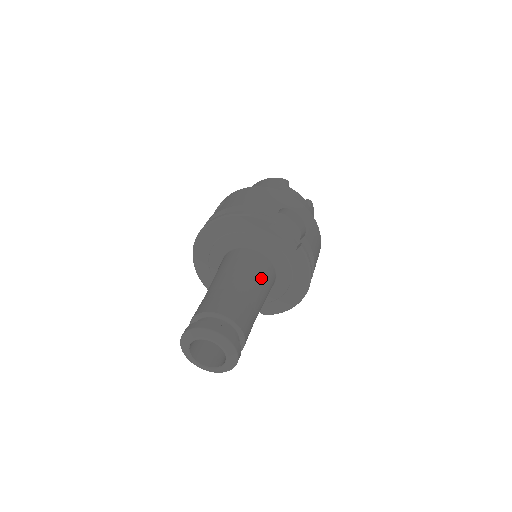
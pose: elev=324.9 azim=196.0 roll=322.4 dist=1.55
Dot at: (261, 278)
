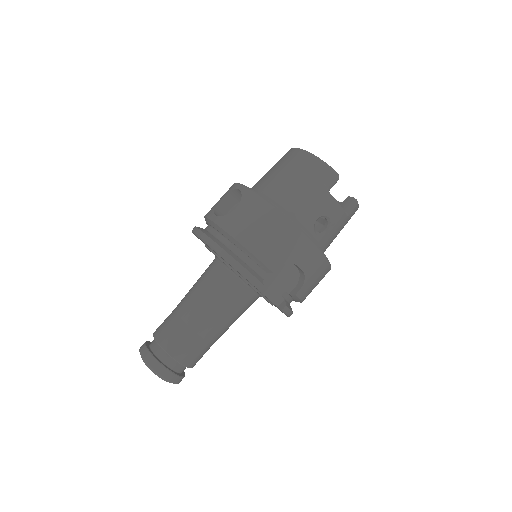
Dot at: (233, 315)
